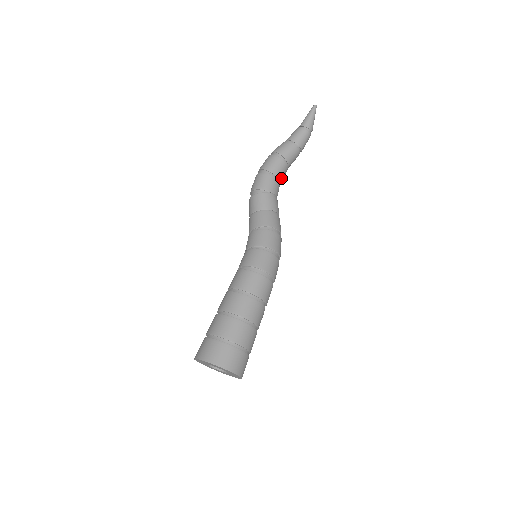
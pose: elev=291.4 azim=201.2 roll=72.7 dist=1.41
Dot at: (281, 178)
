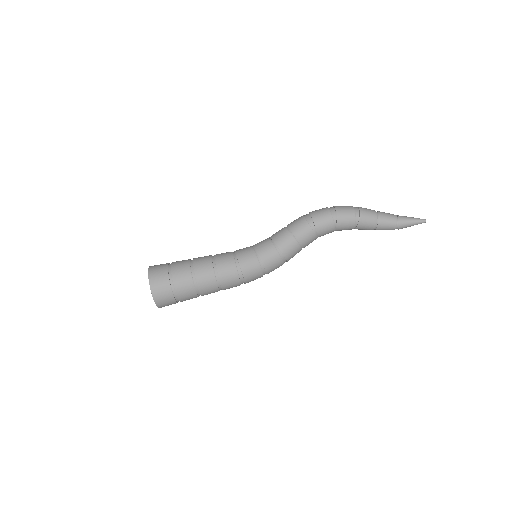
Dot at: (338, 230)
